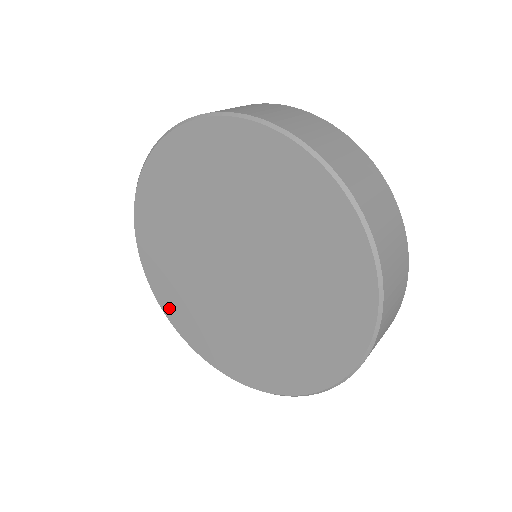
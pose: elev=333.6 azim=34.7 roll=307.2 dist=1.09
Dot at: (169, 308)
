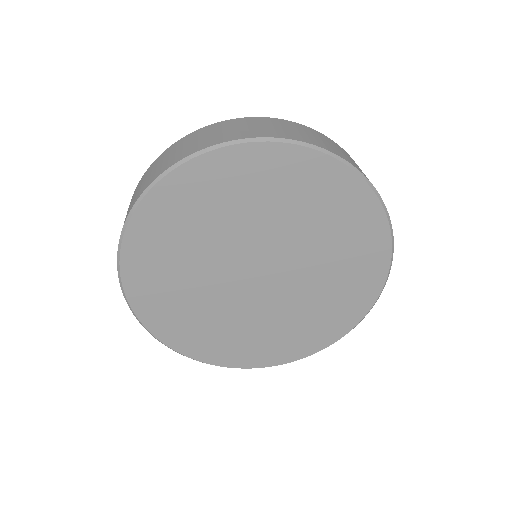
Dot at: (147, 311)
